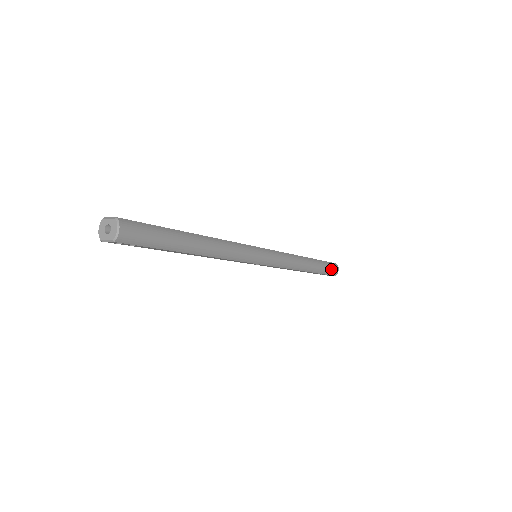
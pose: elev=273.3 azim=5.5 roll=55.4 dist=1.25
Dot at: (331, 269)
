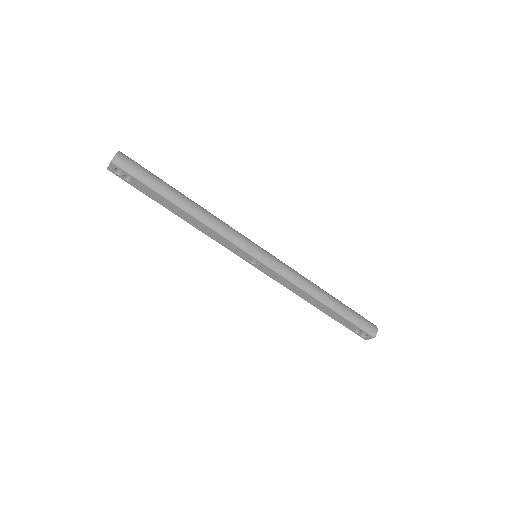
Dot at: (364, 322)
